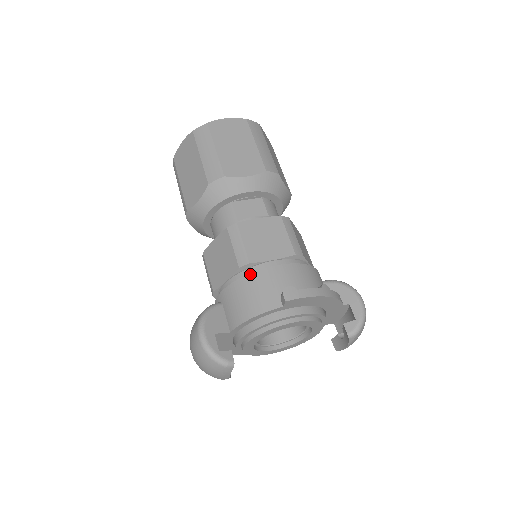
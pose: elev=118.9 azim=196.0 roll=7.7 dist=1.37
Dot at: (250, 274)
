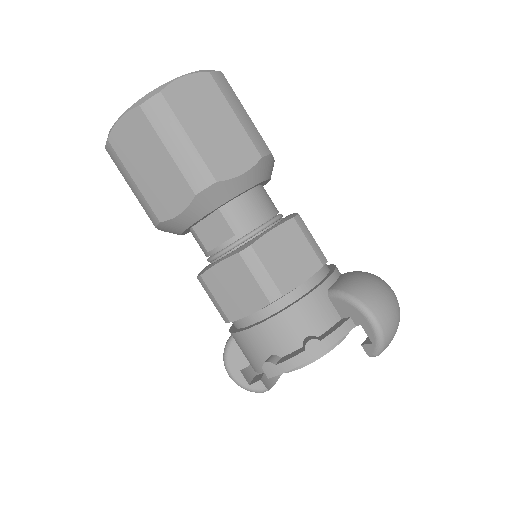
Dot at: (235, 334)
